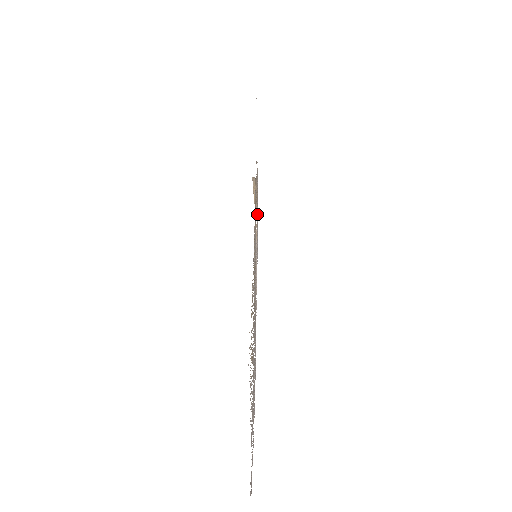
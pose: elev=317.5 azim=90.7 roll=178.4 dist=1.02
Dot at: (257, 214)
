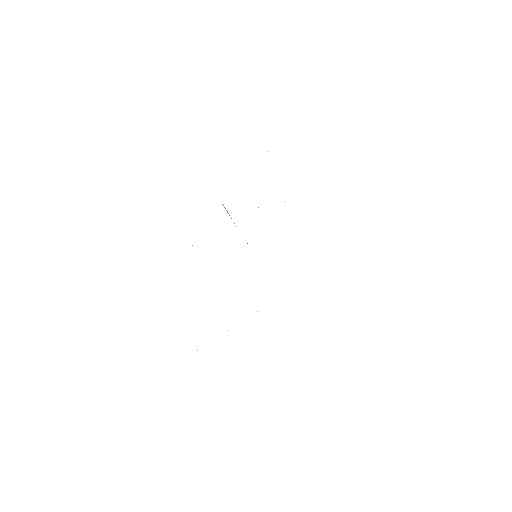
Dot at: occluded
